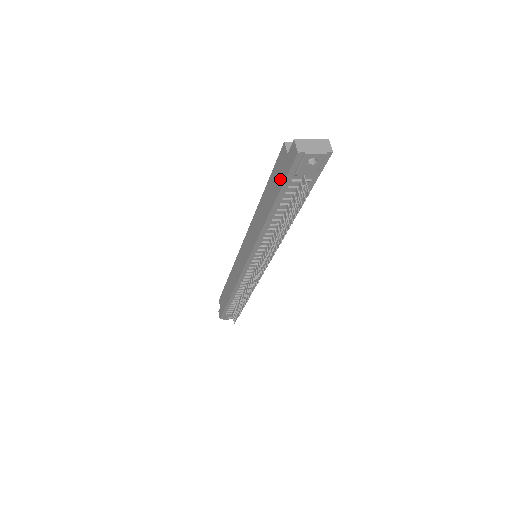
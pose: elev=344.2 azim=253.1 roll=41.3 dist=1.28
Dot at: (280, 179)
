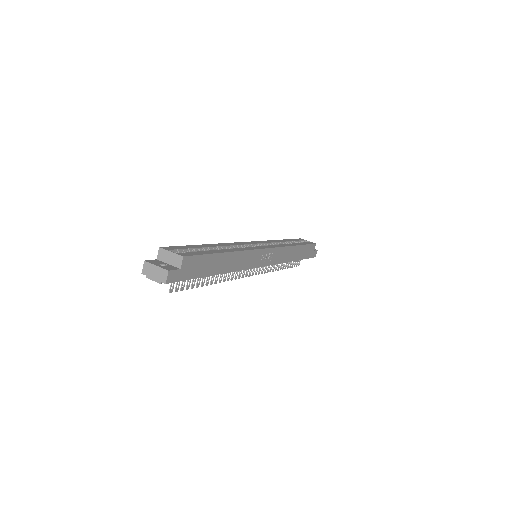
Dot at: occluded
